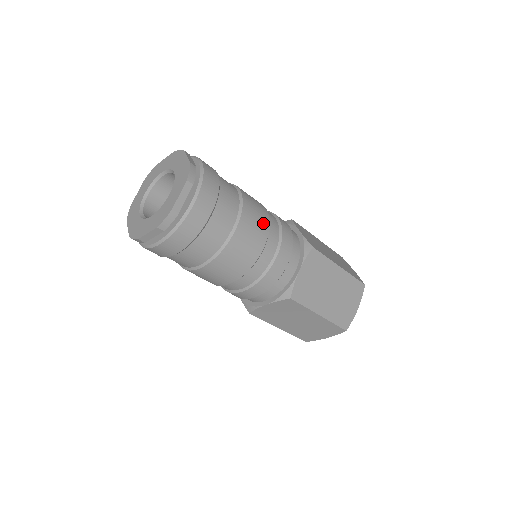
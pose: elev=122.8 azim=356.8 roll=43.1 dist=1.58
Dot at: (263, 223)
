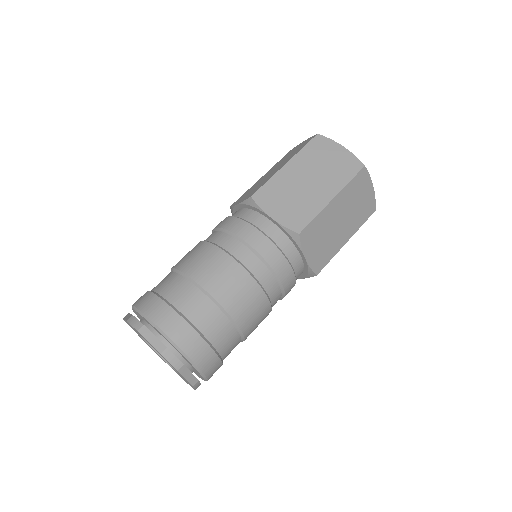
Dot at: (248, 287)
